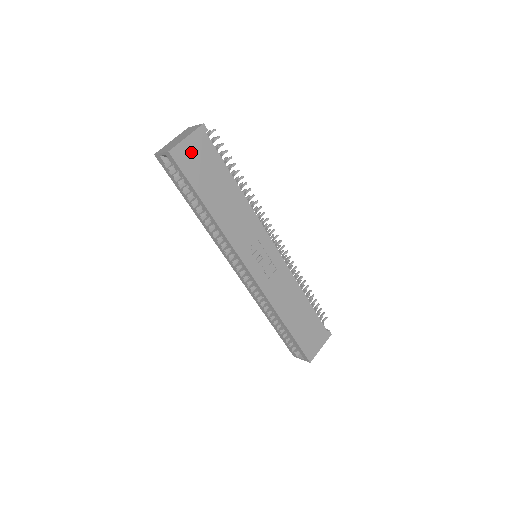
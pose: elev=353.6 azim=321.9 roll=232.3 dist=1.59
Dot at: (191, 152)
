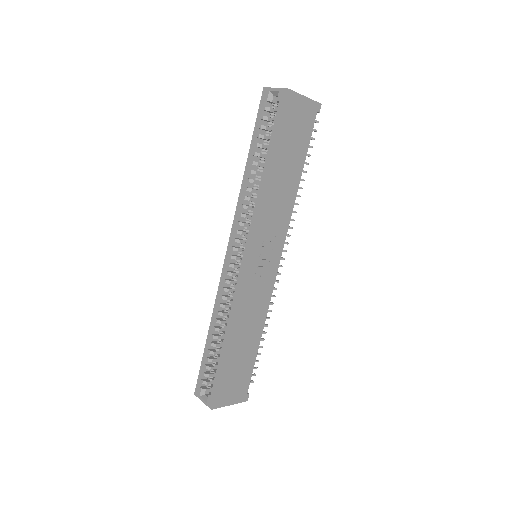
Dot at: (298, 110)
